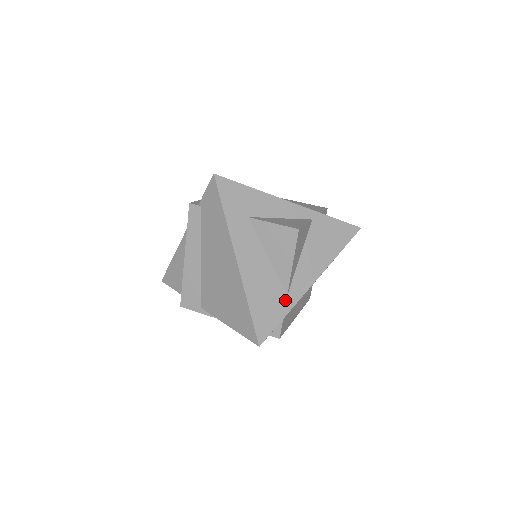
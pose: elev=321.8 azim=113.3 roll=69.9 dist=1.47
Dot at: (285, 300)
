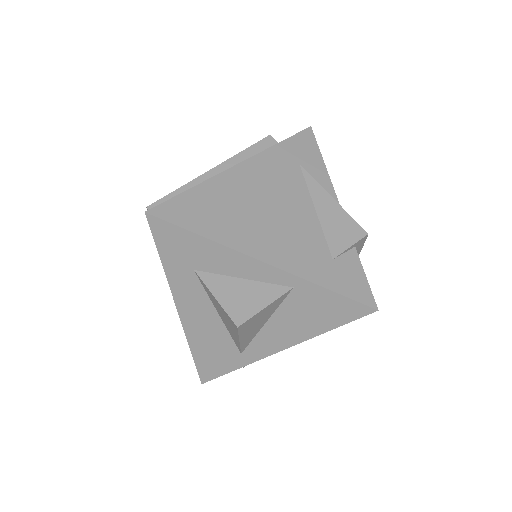
Dot at: (237, 357)
